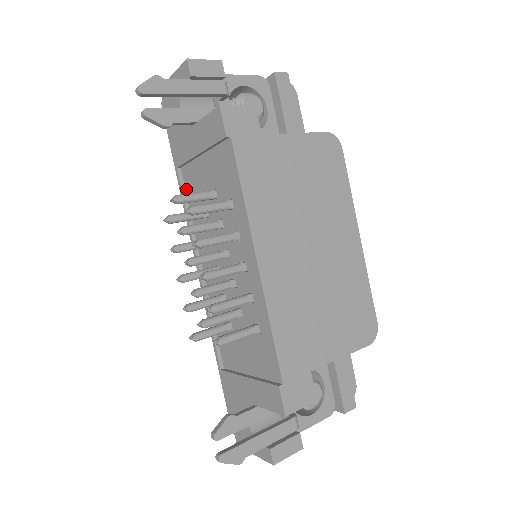
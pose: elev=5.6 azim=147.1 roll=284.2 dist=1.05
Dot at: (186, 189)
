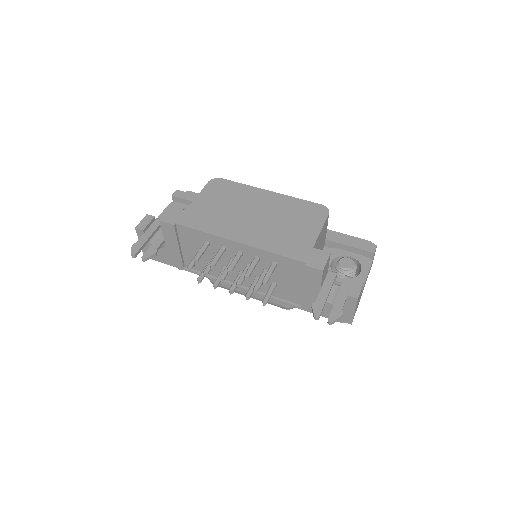
Dot at: (196, 270)
